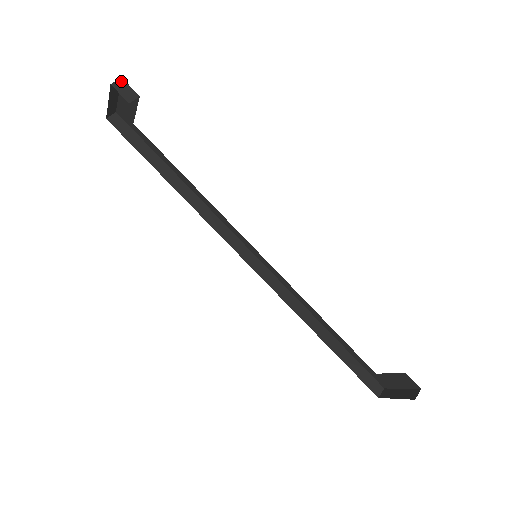
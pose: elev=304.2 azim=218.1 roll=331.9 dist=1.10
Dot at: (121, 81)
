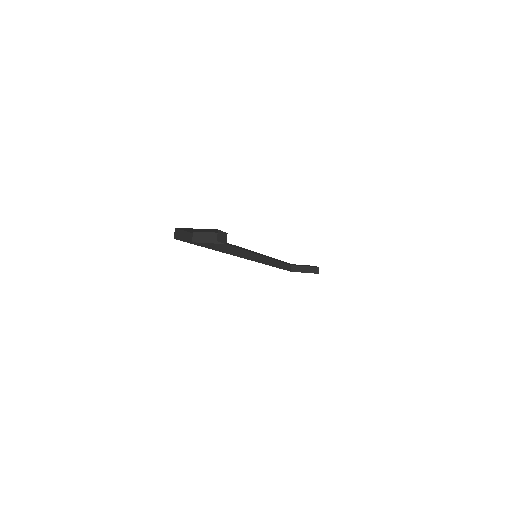
Dot at: (219, 233)
